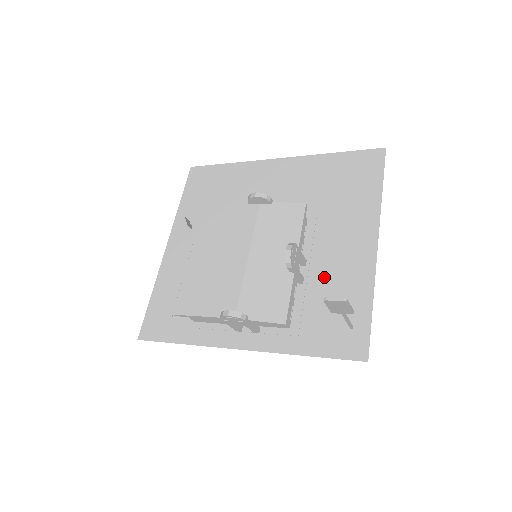
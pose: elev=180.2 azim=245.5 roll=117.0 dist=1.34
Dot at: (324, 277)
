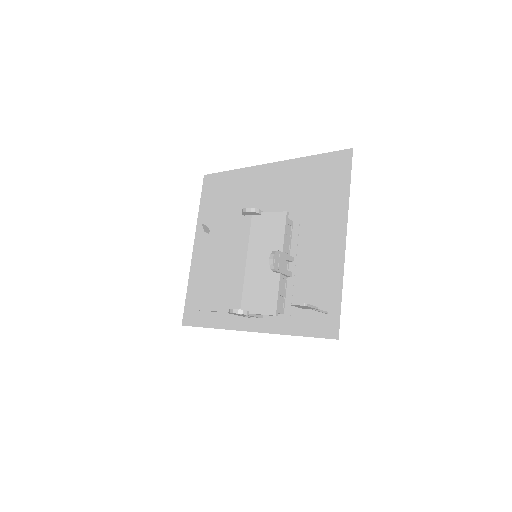
Dot at: (307, 271)
